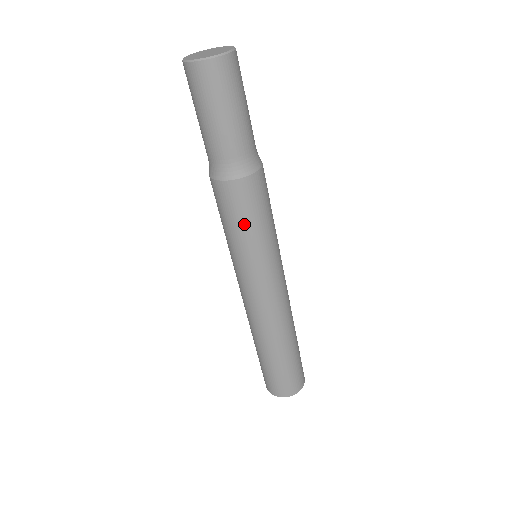
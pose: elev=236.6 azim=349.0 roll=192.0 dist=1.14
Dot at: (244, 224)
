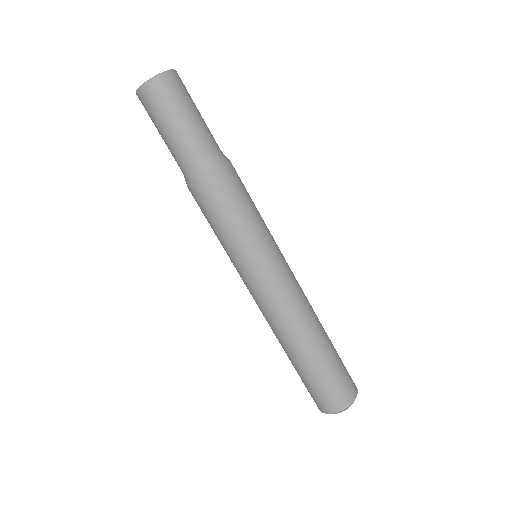
Dot at: (211, 225)
